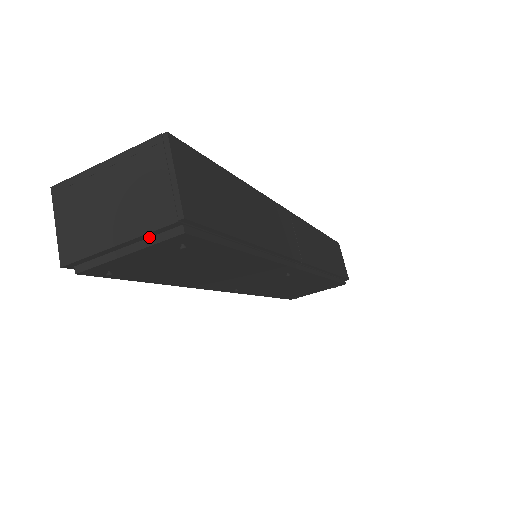
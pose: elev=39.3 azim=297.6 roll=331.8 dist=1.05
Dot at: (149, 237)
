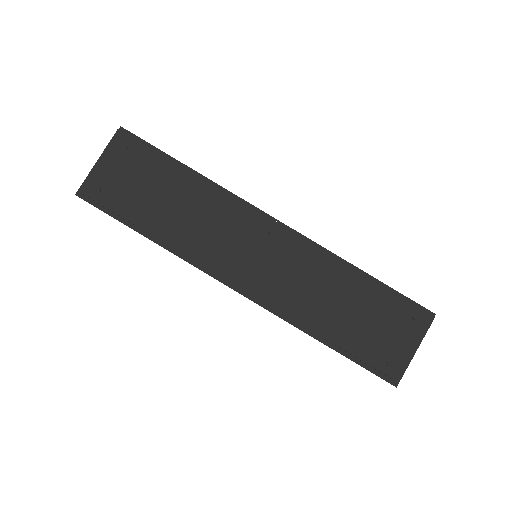
Dot at: (111, 150)
